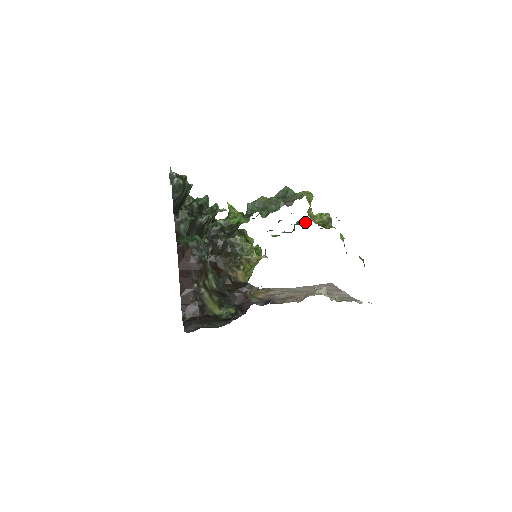
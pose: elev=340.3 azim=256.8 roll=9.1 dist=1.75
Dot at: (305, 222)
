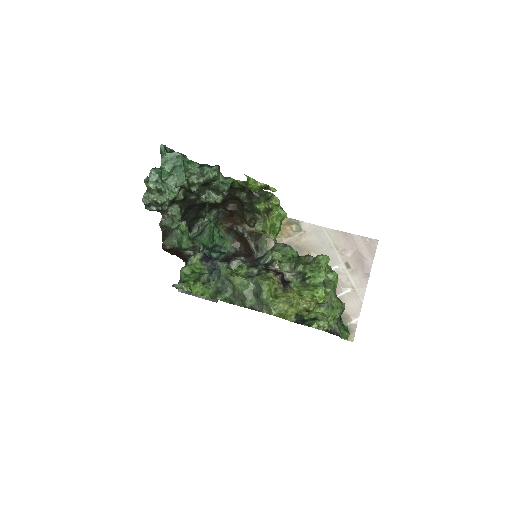
Dot at: (302, 280)
